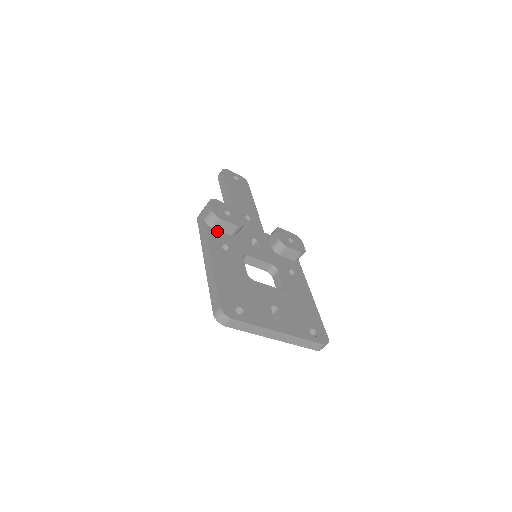
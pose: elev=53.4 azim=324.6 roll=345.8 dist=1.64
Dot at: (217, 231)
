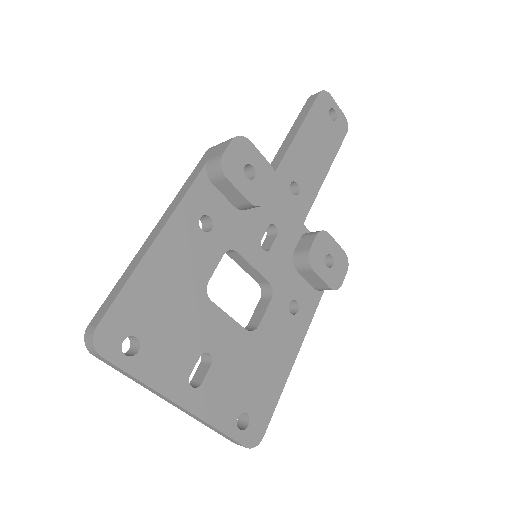
Dot at: (215, 190)
